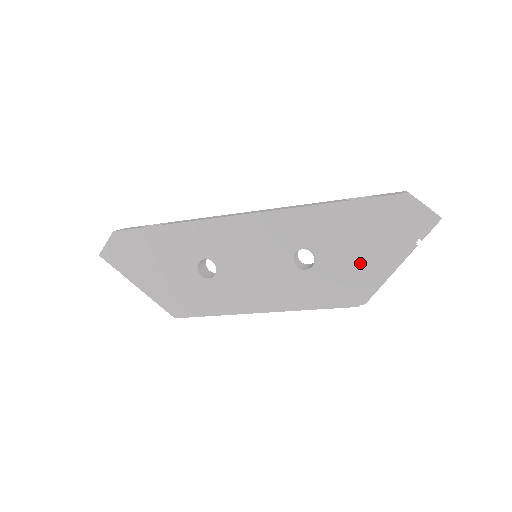
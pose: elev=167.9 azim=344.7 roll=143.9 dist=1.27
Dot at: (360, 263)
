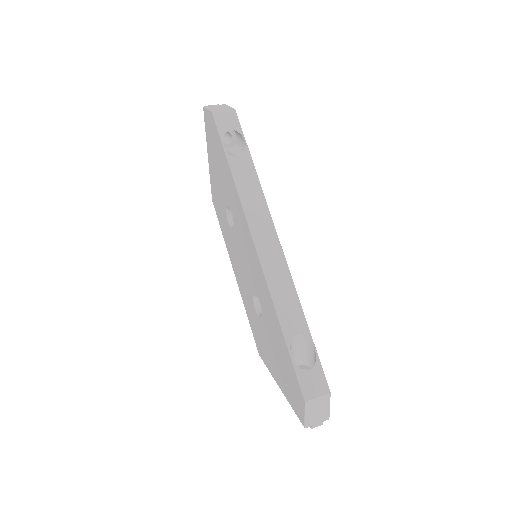
Dot at: (271, 356)
